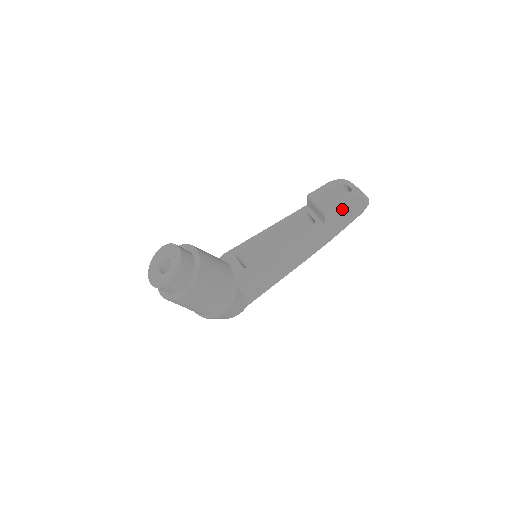
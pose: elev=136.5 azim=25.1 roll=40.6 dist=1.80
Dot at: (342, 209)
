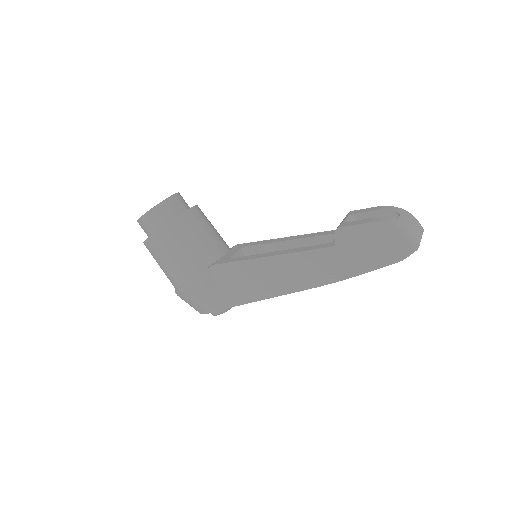
Dot at: (365, 234)
